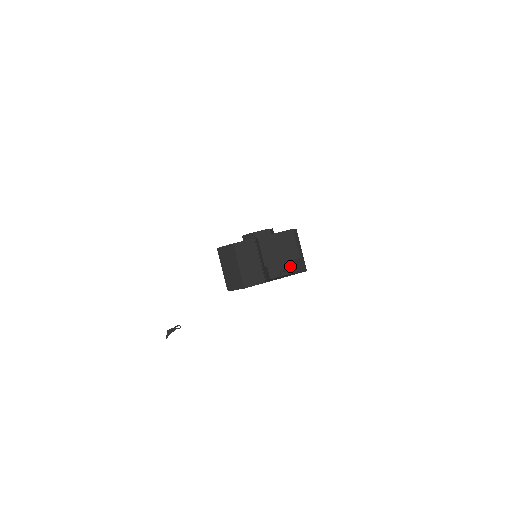
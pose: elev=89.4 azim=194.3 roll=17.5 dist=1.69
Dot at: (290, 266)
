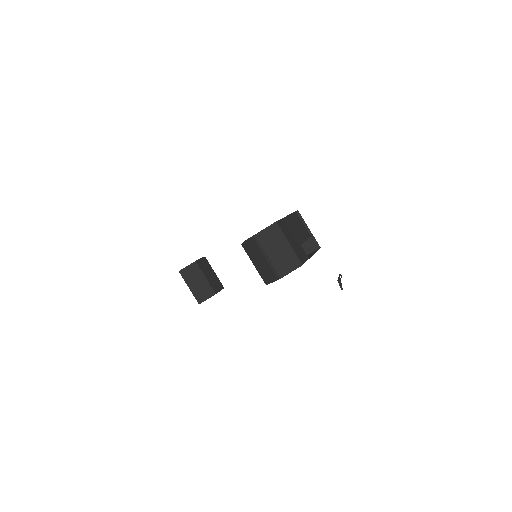
Dot at: occluded
